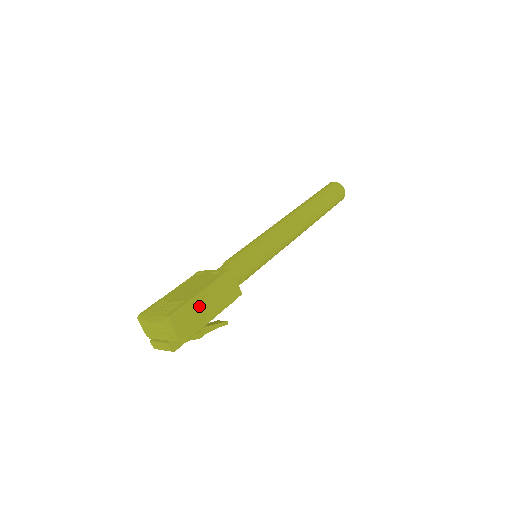
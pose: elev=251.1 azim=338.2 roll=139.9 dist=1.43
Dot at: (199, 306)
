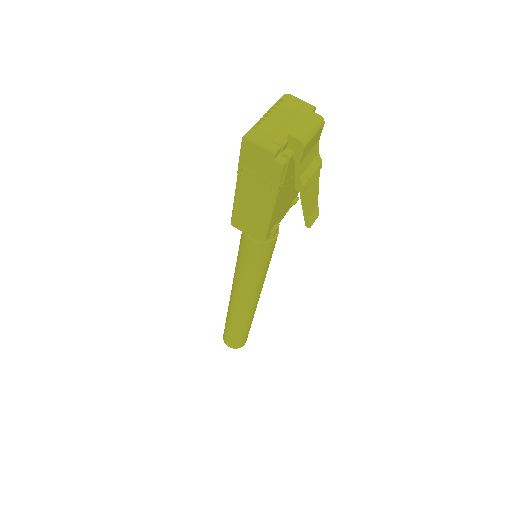
Dot at: occluded
